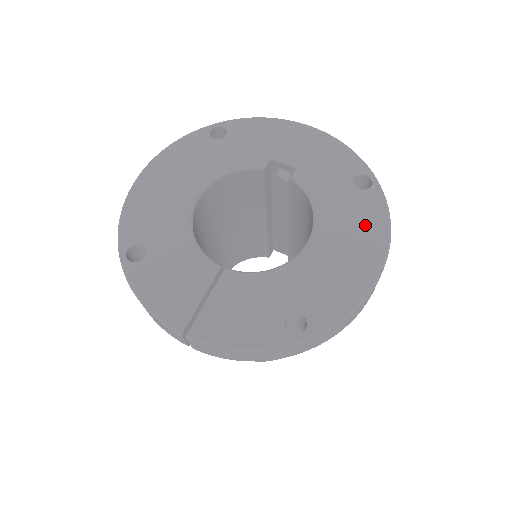
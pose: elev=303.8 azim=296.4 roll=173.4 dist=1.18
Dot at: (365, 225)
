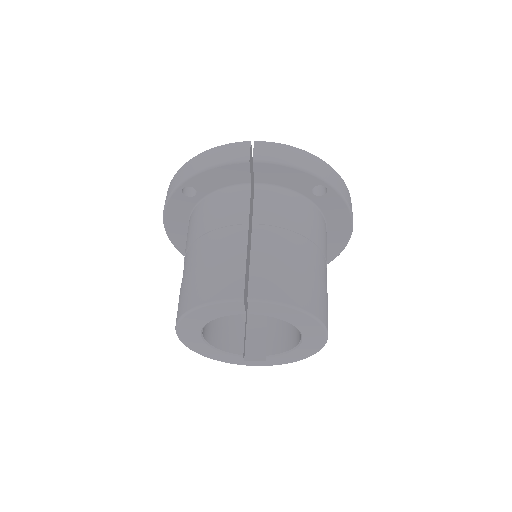
Dot at: occluded
